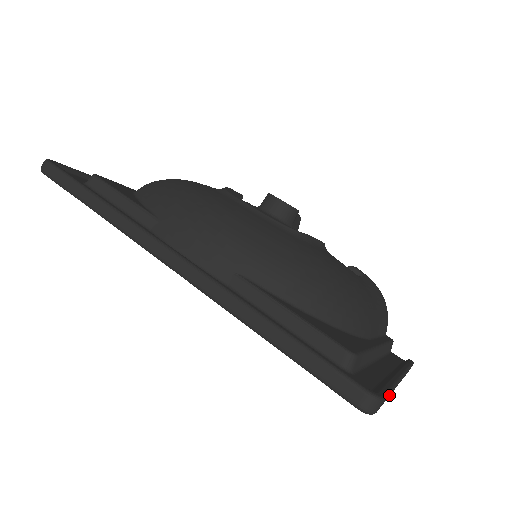
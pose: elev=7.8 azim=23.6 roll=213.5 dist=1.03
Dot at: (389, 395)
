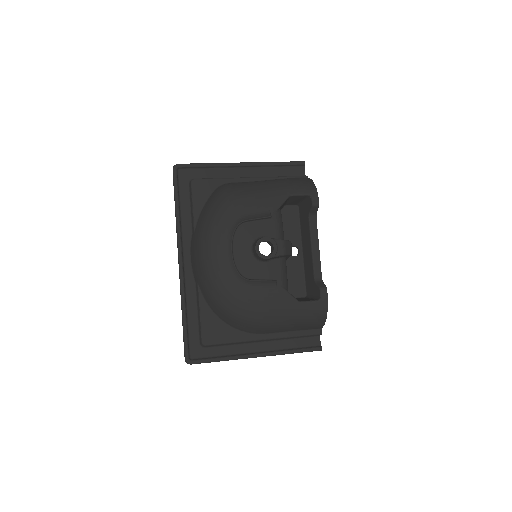
Dot at: occluded
